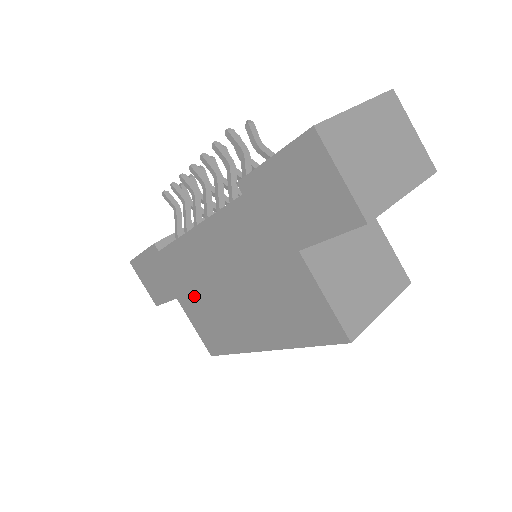
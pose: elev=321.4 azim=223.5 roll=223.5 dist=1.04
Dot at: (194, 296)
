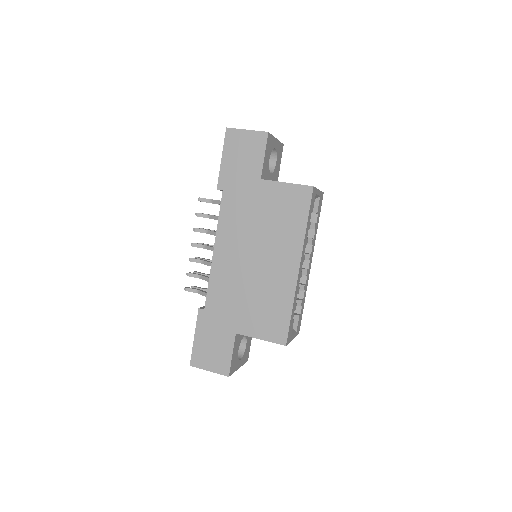
Dot at: (243, 306)
